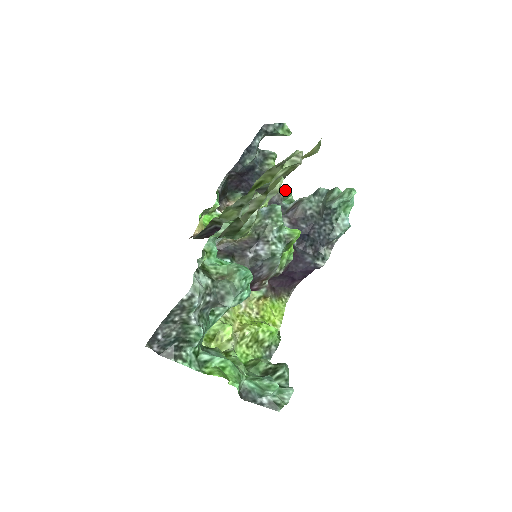
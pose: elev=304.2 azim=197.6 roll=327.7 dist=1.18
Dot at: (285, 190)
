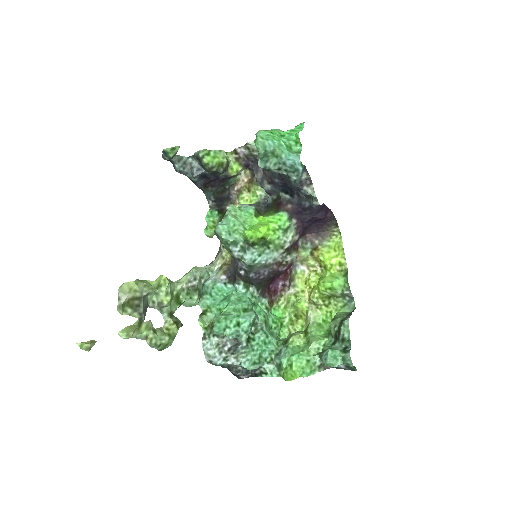
Dot at: (249, 148)
